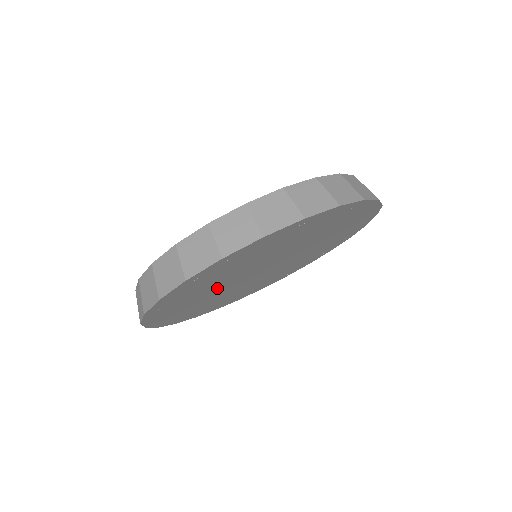
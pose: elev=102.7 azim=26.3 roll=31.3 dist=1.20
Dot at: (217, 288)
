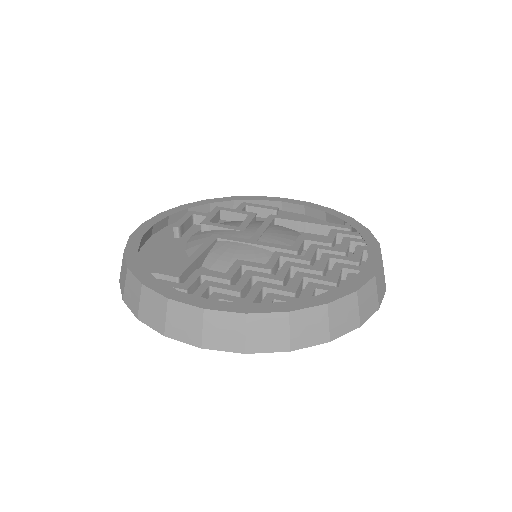
Dot at: occluded
